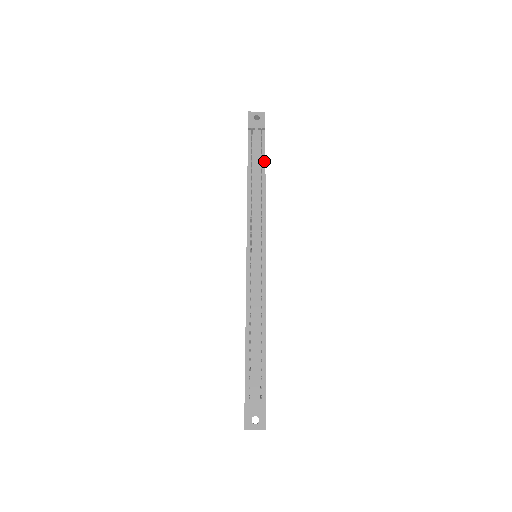
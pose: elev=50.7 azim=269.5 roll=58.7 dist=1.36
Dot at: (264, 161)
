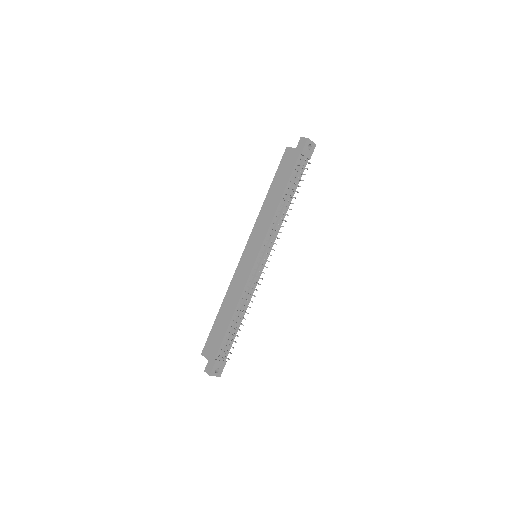
Dot at: (296, 187)
